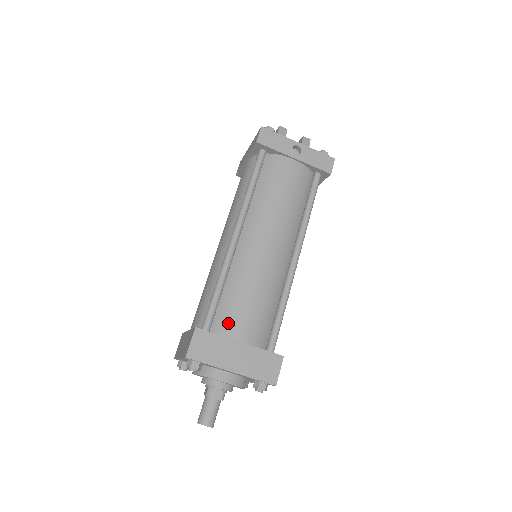
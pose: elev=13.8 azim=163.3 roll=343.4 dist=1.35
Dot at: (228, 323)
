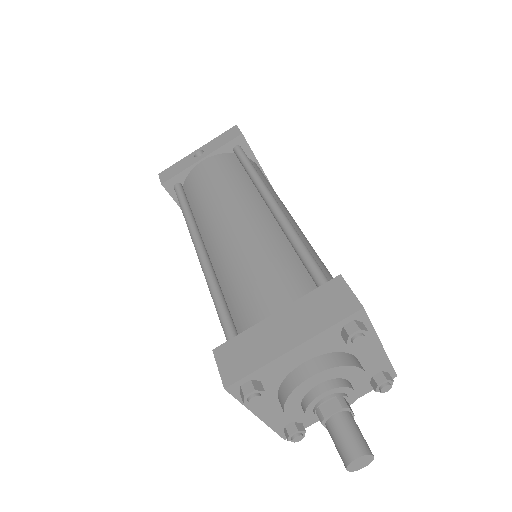
Dot at: (250, 314)
